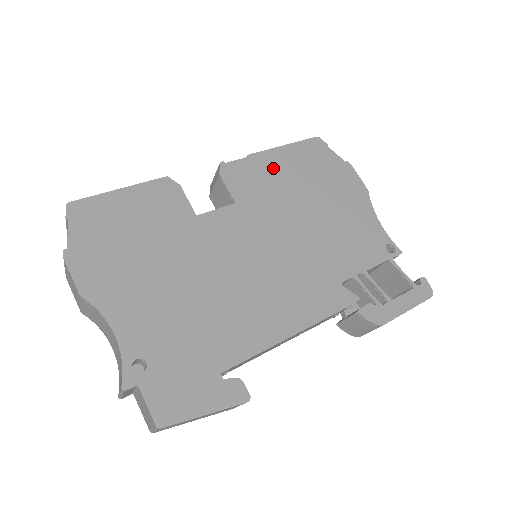
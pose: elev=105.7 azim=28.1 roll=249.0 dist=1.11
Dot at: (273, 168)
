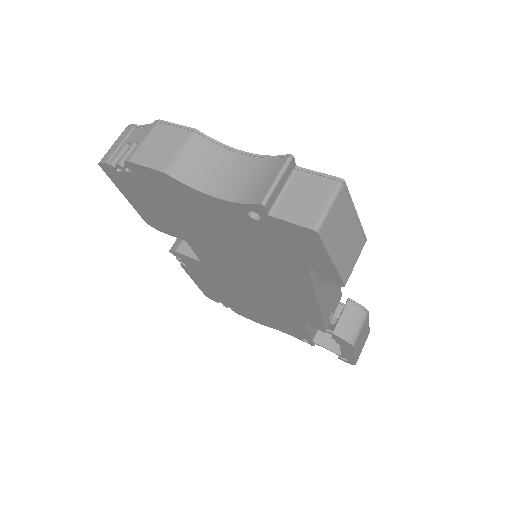
Dot at: occluded
